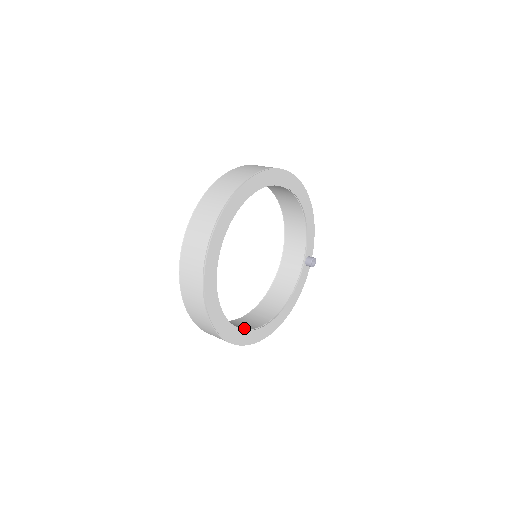
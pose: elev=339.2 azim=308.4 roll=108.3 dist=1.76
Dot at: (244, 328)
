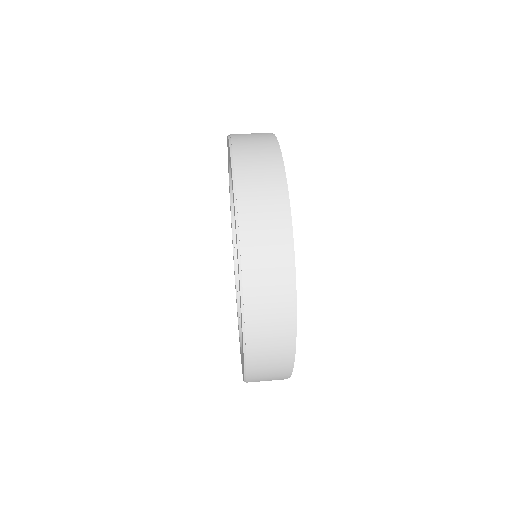
Dot at: occluded
